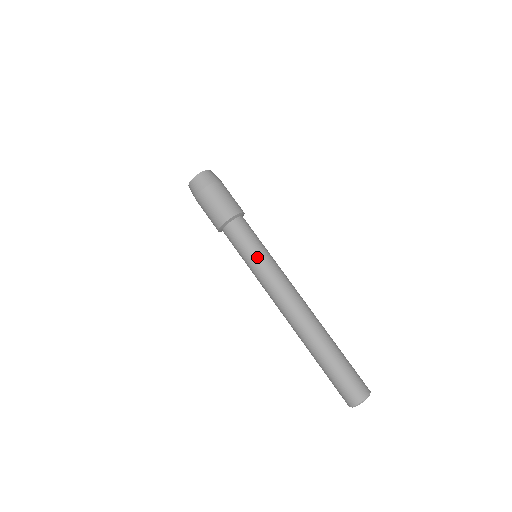
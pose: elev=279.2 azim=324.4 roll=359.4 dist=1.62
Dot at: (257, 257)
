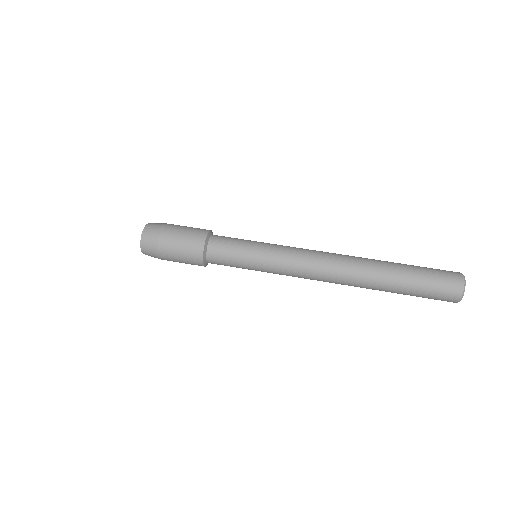
Dot at: (257, 259)
